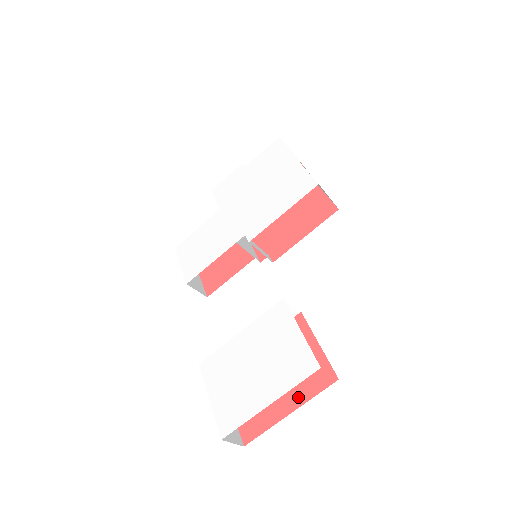
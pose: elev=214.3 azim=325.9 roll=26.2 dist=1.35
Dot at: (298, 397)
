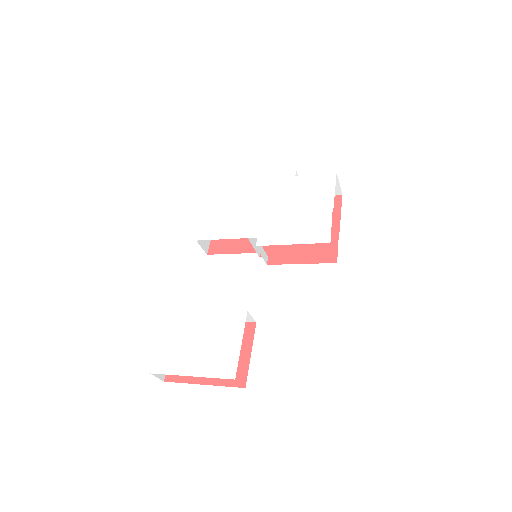
Dot at: (215, 378)
